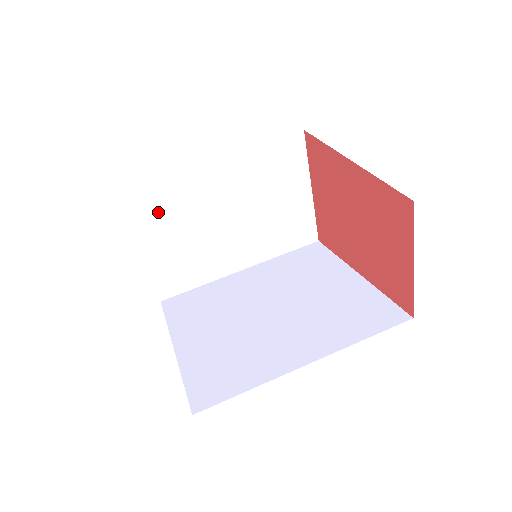
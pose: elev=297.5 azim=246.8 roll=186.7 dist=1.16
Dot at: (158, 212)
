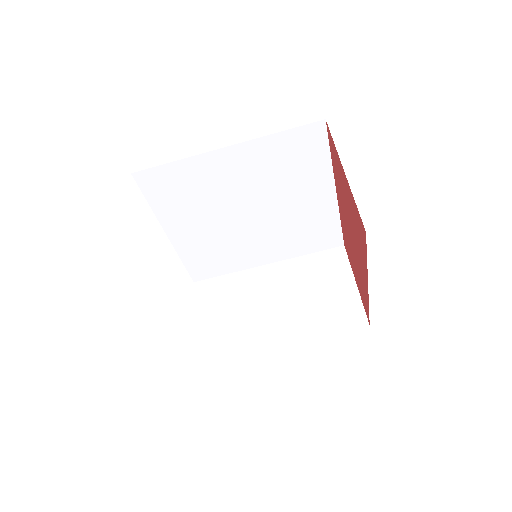
Dot at: occluded
